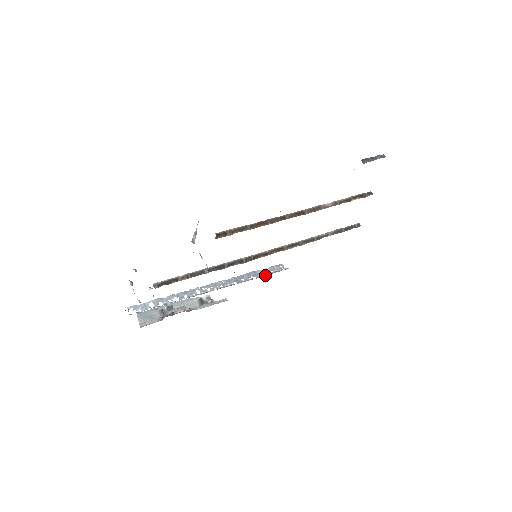
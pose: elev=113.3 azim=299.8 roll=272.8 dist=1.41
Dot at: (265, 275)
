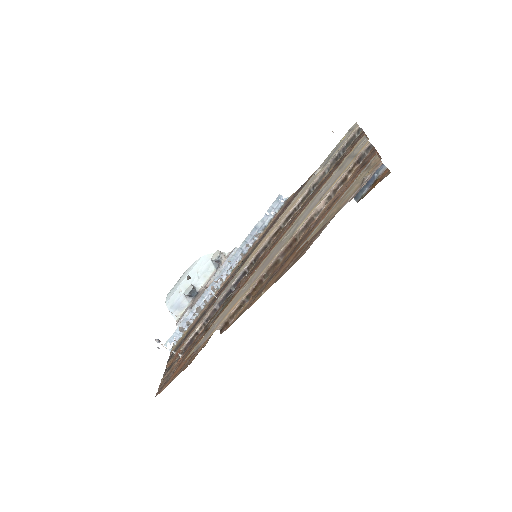
Dot at: (267, 225)
